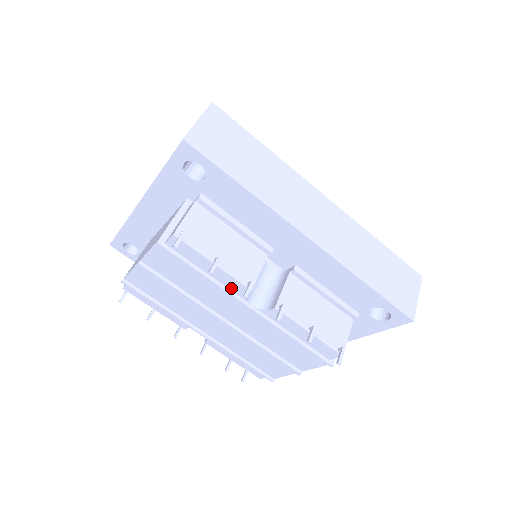
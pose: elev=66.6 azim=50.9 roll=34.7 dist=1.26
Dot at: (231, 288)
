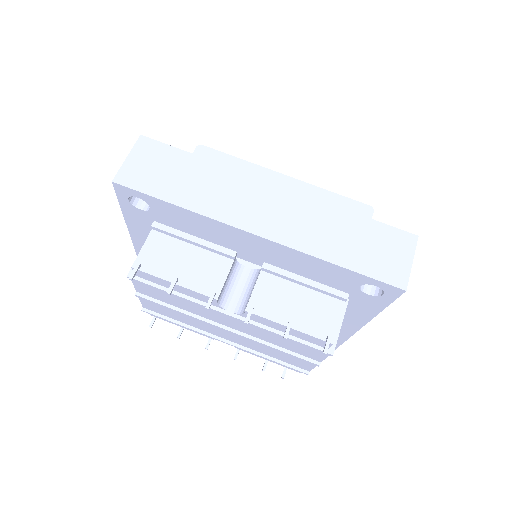
Dot at: (204, 301)
